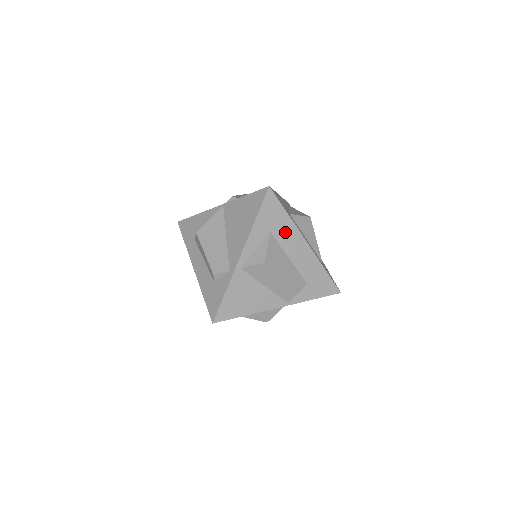
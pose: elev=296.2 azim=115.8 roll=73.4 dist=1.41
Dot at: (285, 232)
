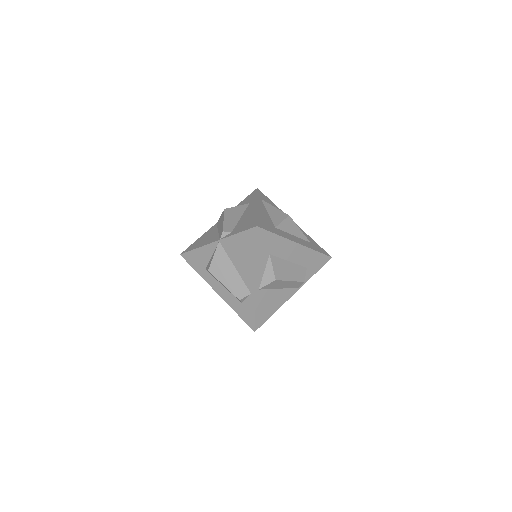
Dot at: (280, 247)
